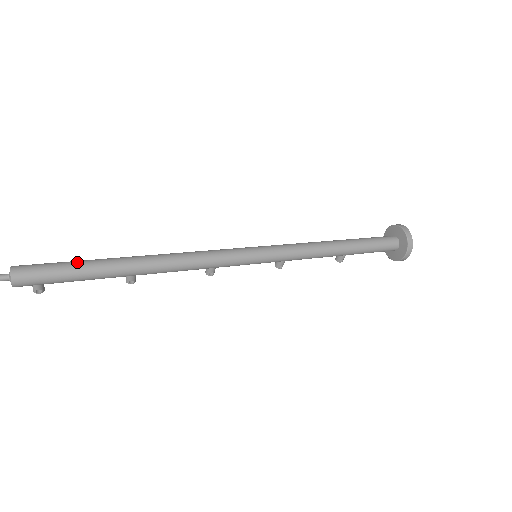
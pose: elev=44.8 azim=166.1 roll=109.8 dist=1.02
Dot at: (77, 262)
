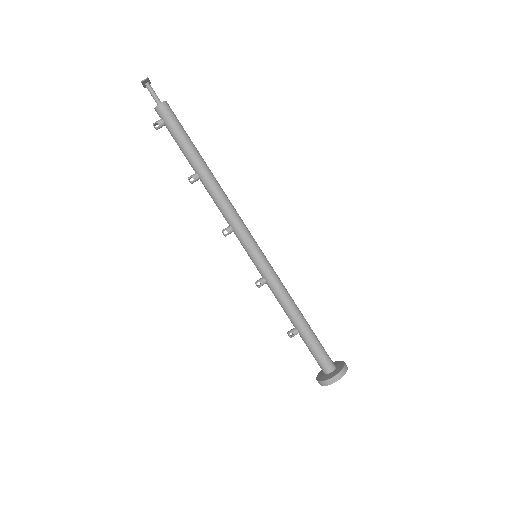
Dot at: (189, 137)
